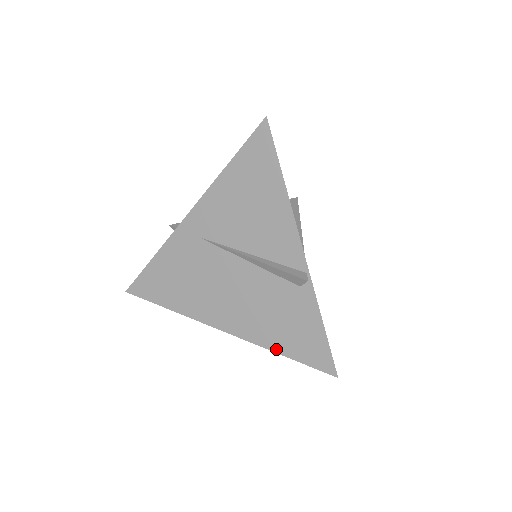
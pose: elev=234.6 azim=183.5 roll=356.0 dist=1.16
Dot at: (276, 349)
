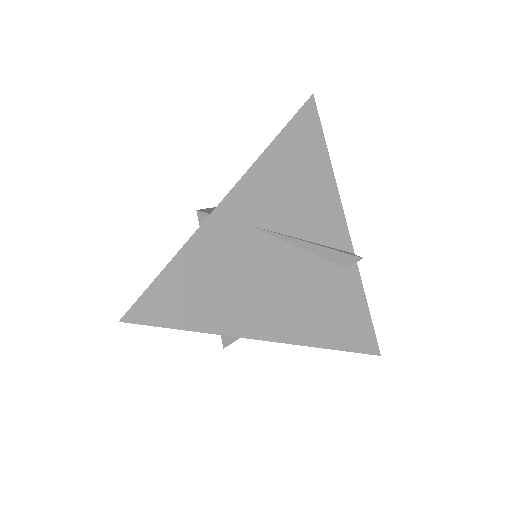
Dot at: (329, 345)
